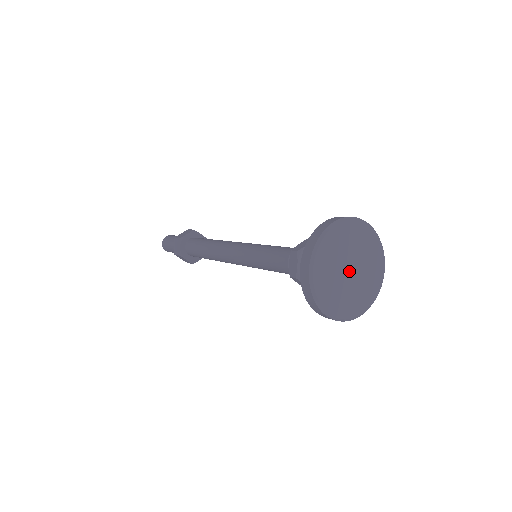
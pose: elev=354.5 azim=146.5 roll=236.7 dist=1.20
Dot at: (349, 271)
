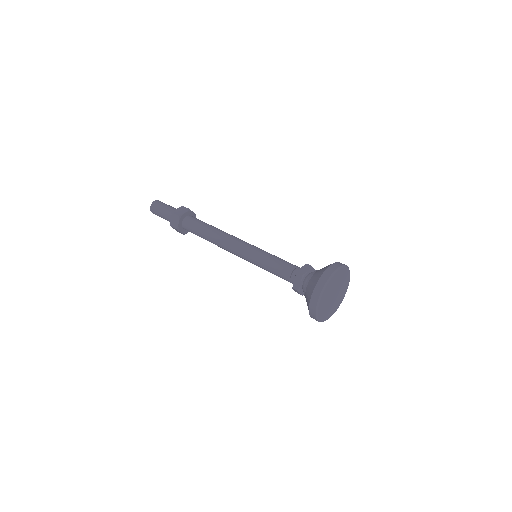
Dot at: (334, 296)
